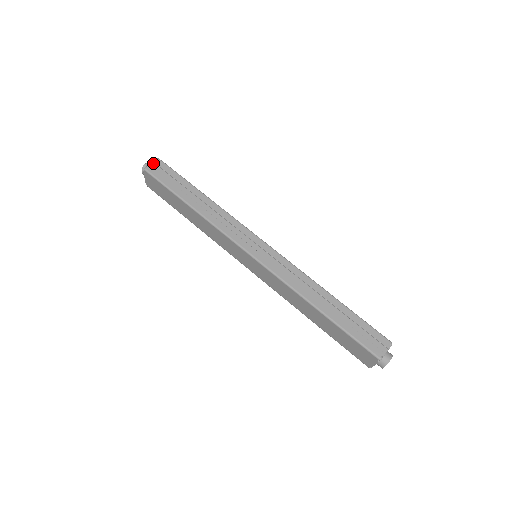
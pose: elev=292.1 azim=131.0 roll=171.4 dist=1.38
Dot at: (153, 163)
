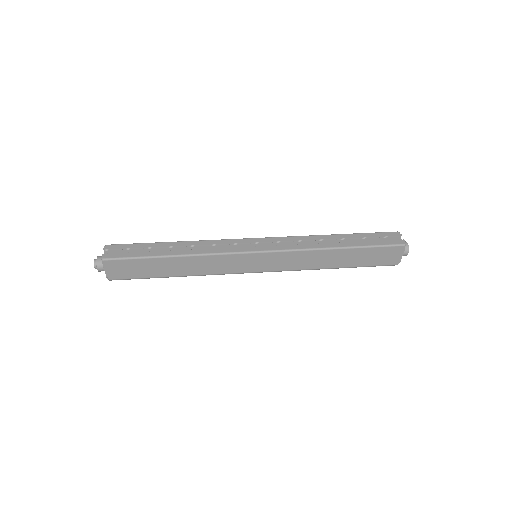
Dot at: (104, 252)
